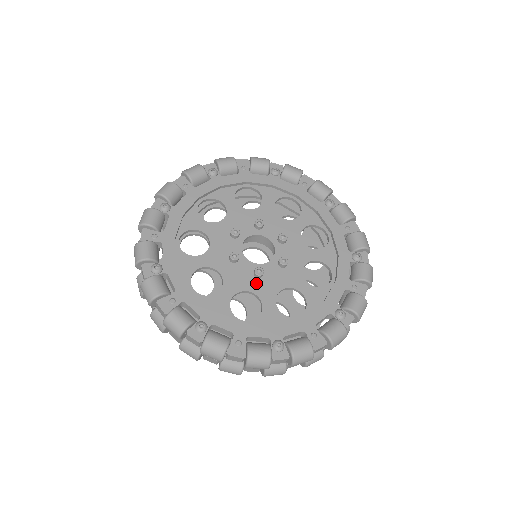
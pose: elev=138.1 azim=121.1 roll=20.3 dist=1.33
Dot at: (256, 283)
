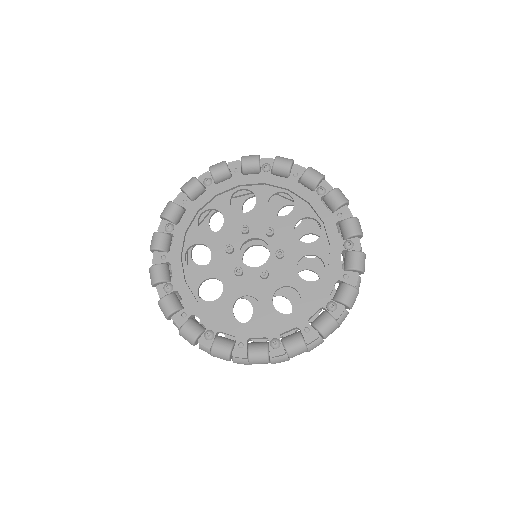
Dot at: (232, 278)
